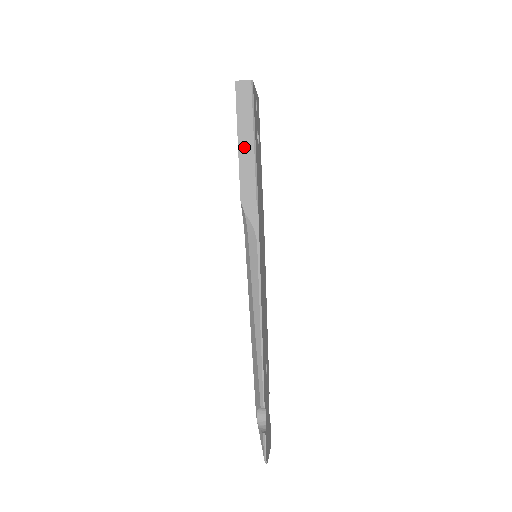
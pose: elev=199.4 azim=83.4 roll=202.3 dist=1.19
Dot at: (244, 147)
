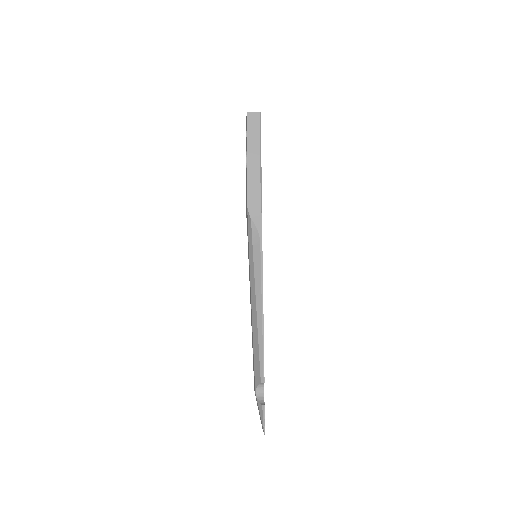
Dot at: (252, 164)
